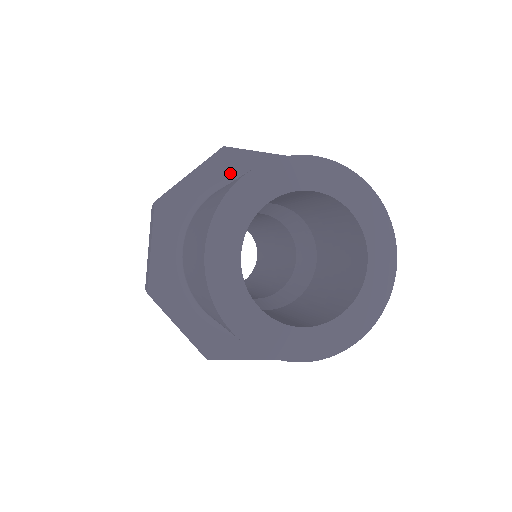
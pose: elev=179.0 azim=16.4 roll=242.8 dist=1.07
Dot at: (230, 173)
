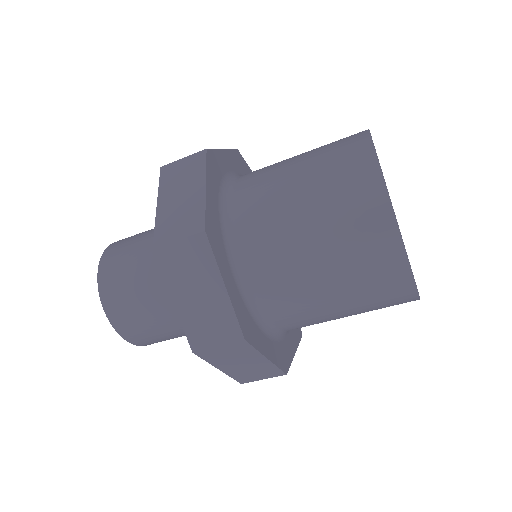
Dot at: occluded
